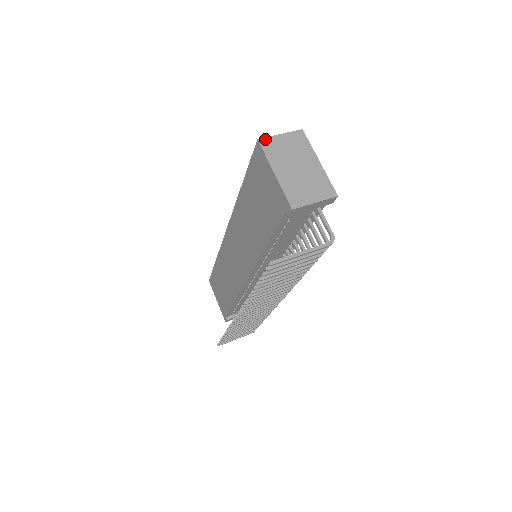
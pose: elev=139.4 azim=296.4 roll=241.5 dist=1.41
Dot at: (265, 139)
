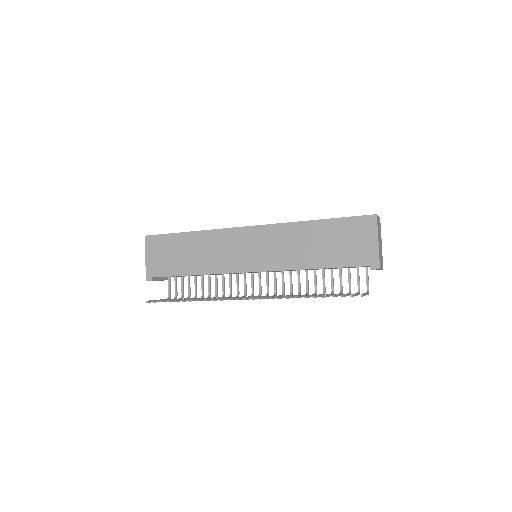
Dot at: (377, 216)
